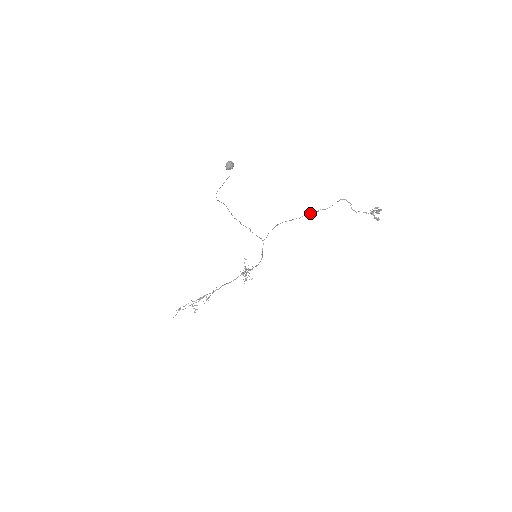
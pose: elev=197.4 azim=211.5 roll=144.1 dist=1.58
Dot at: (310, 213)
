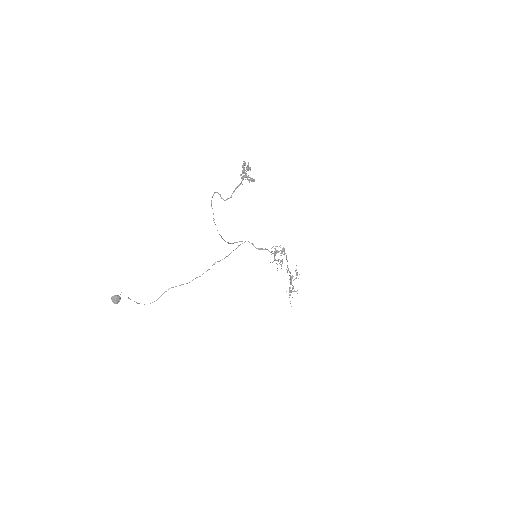
Dot at: occluded
